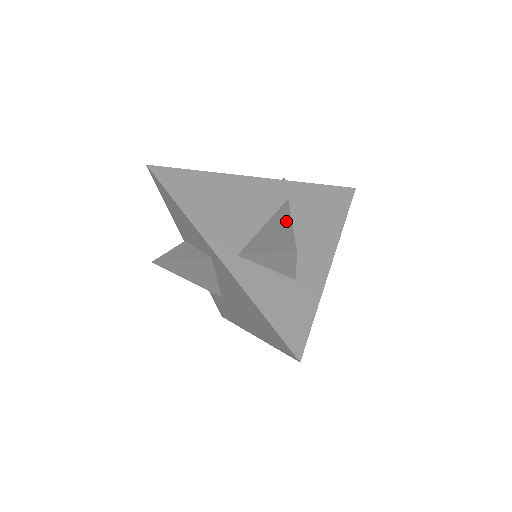
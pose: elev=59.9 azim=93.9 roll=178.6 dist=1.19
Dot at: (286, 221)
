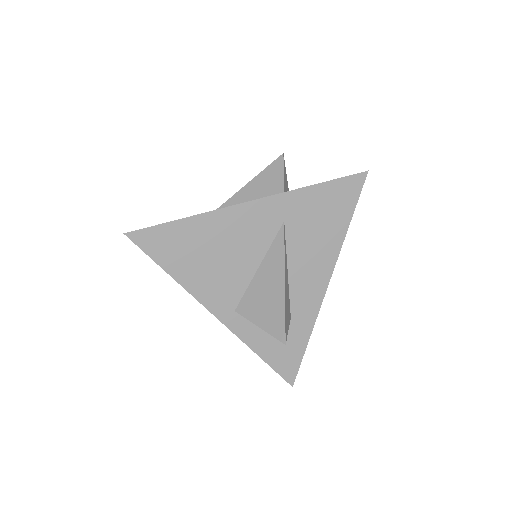
Dot at: (279, 277)
